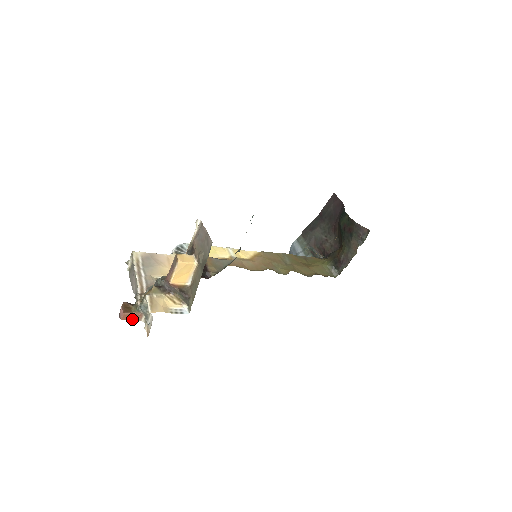
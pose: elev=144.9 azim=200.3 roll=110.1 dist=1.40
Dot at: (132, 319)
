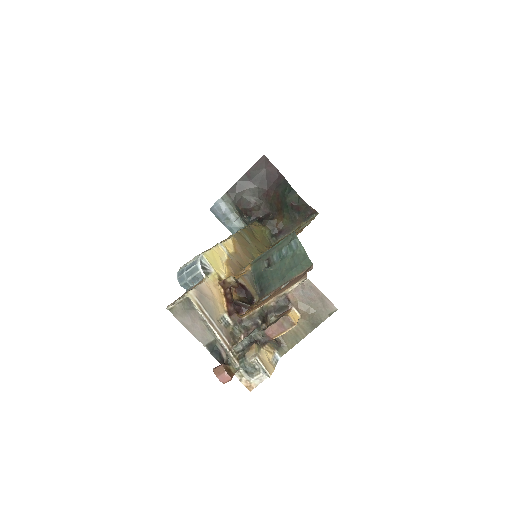
Dot at: occluded
